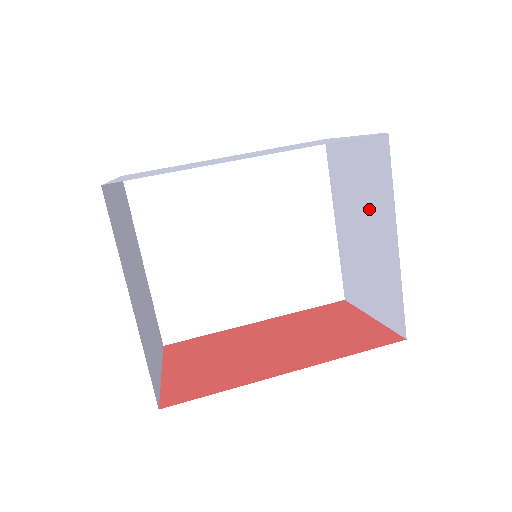
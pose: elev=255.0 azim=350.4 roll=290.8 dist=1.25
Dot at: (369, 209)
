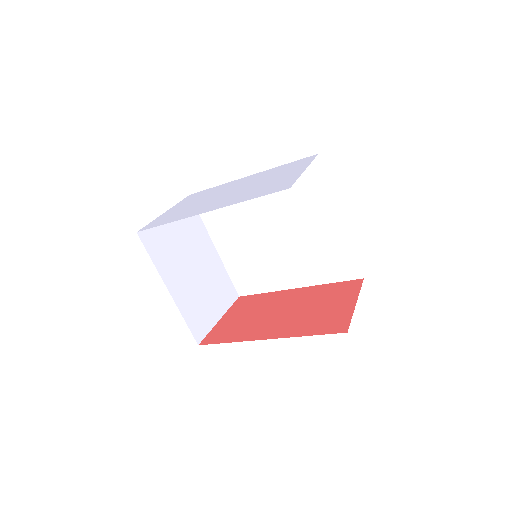
Dot at: occluded
